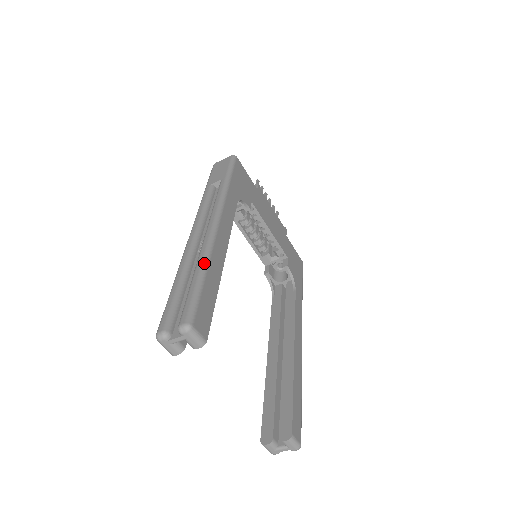
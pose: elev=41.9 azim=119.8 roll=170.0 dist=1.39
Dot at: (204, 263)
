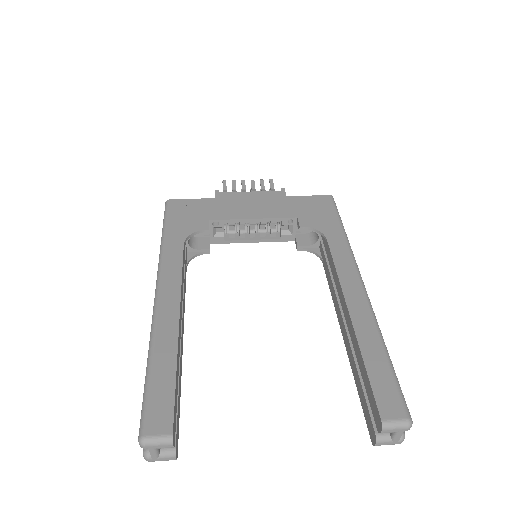
Dot at: (148, 353)
